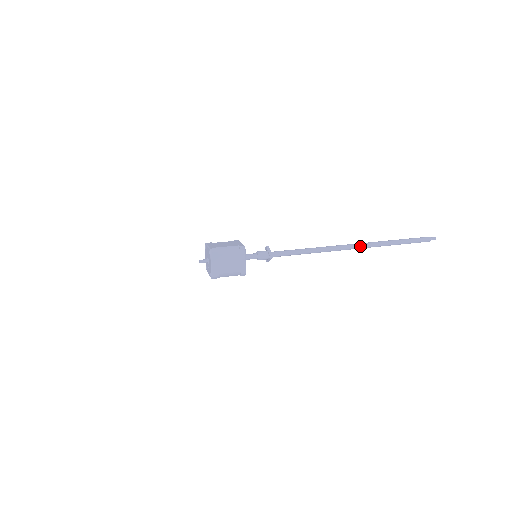
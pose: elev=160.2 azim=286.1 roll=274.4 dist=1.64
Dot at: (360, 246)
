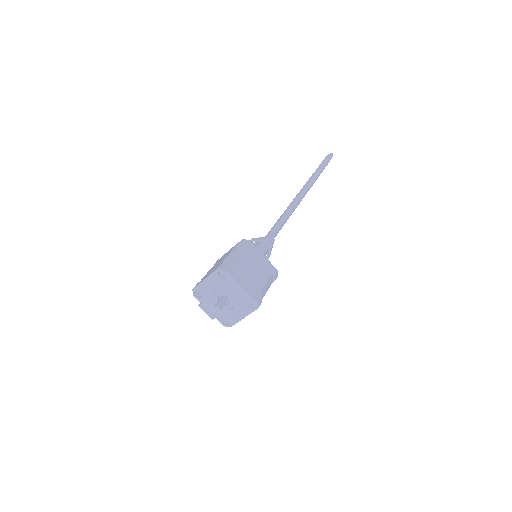
Dot at: (307, 187)
